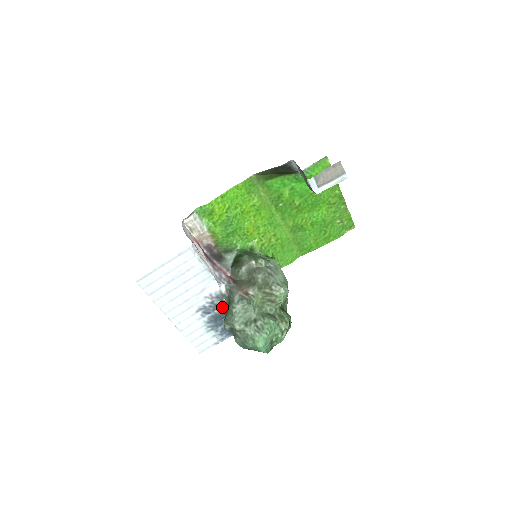
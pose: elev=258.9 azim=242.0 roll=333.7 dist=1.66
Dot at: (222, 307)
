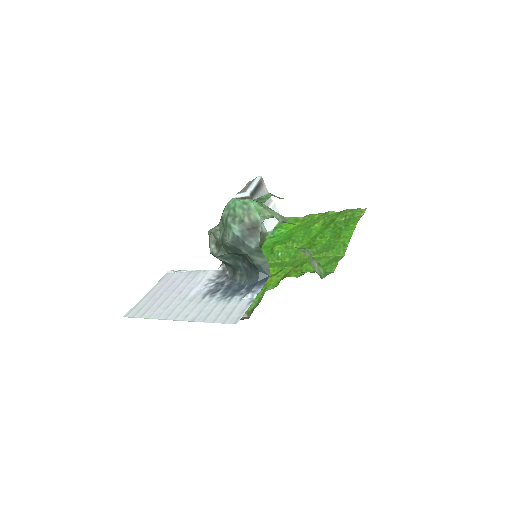
Dot at: (231, 279)
